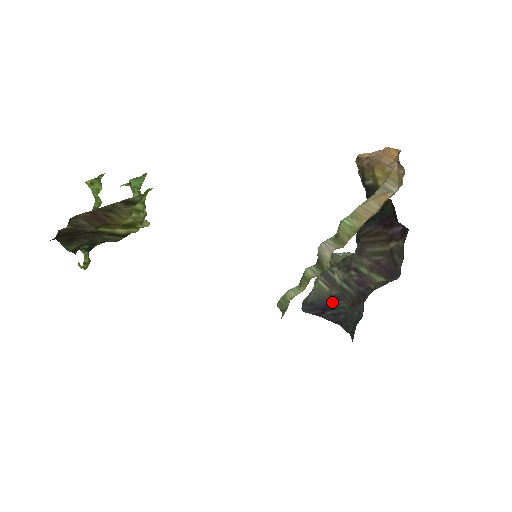
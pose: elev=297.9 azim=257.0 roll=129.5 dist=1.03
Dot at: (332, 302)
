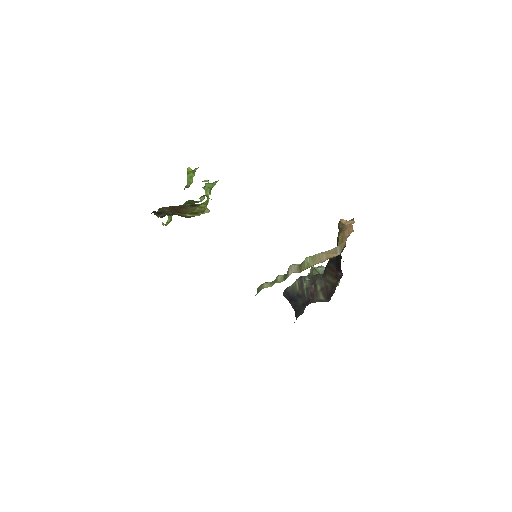
Dot at: (297, 297)
